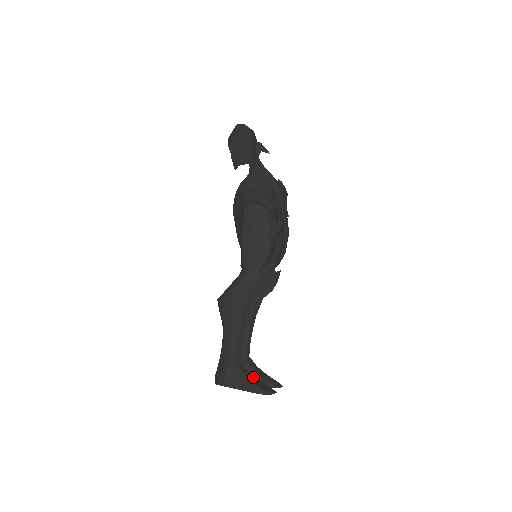
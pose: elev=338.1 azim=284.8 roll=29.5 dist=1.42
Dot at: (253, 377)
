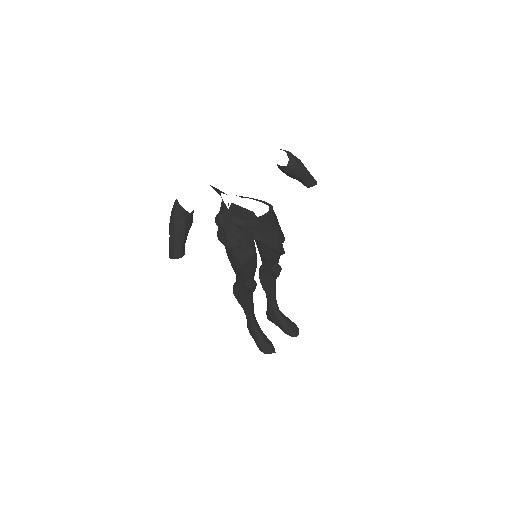
Dot at: (261, 338)
